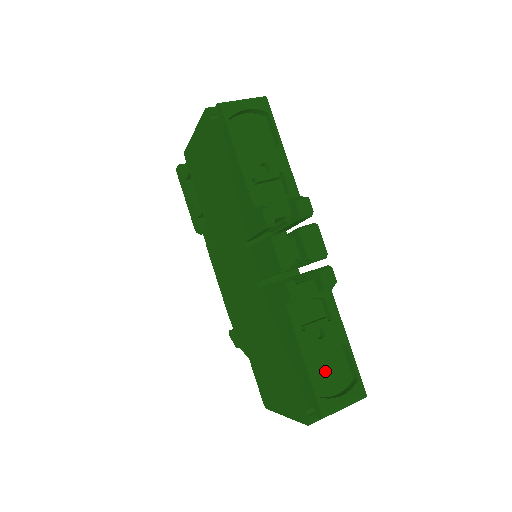
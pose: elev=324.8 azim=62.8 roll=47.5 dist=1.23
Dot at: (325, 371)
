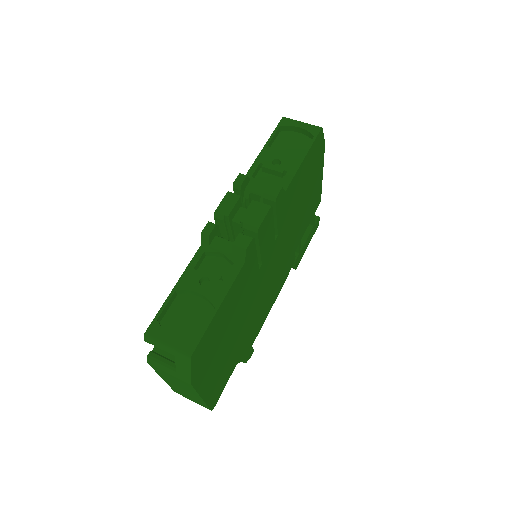
Dot at: (185, 315)
